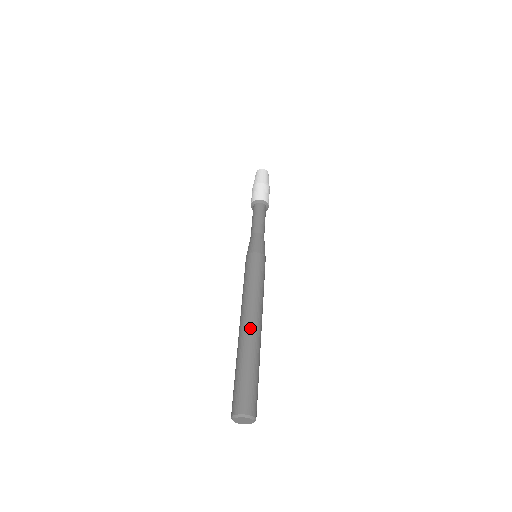
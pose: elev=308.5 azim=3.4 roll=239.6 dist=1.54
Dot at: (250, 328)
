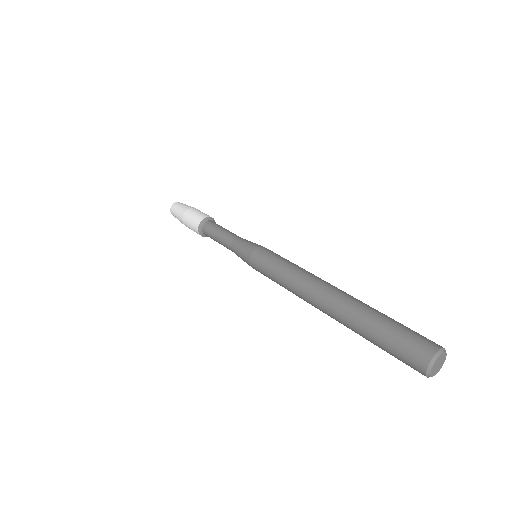
Dot at: (338, 293)
